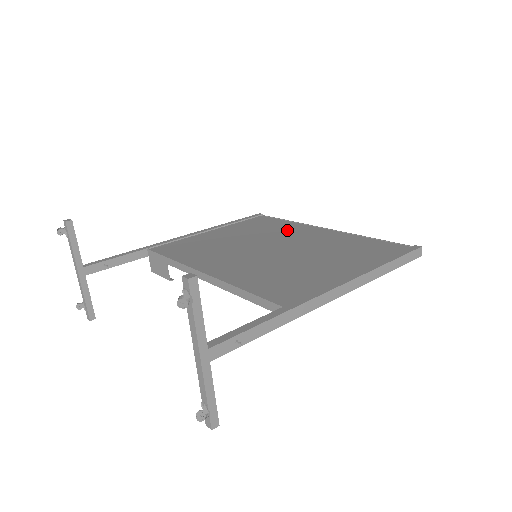
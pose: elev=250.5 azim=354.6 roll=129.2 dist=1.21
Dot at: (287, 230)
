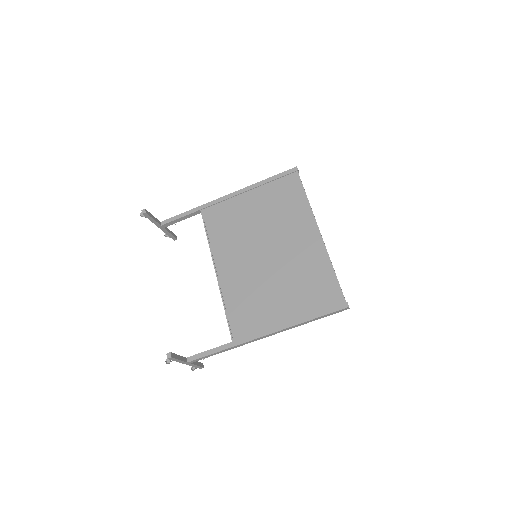
Dot at: (294, 221)
